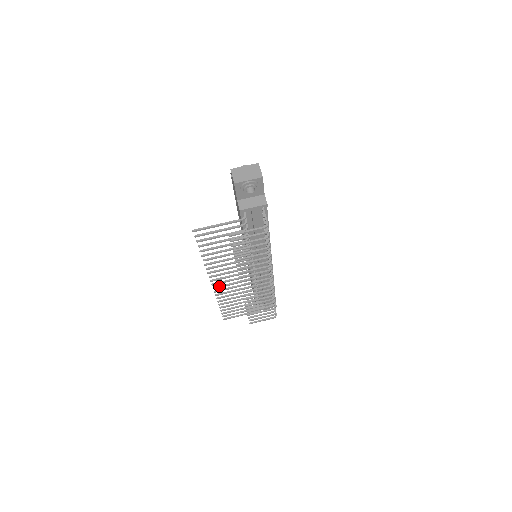
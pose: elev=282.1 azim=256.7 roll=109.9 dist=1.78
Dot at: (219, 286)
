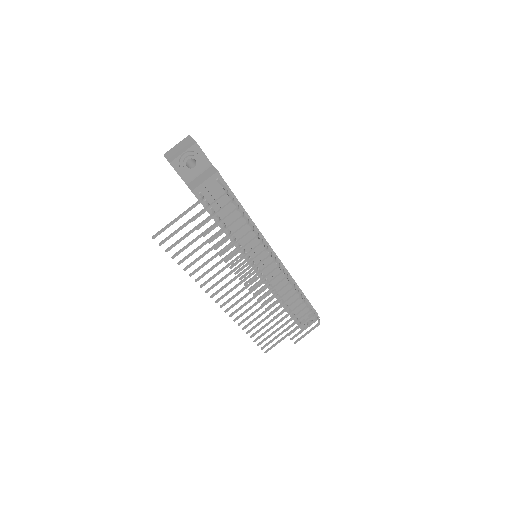
Dot at: (230, 306)
